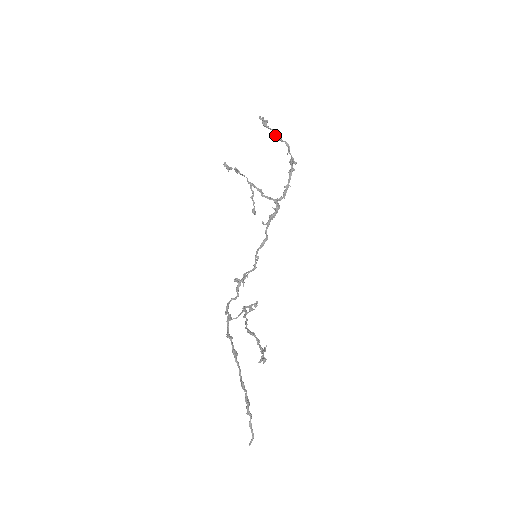
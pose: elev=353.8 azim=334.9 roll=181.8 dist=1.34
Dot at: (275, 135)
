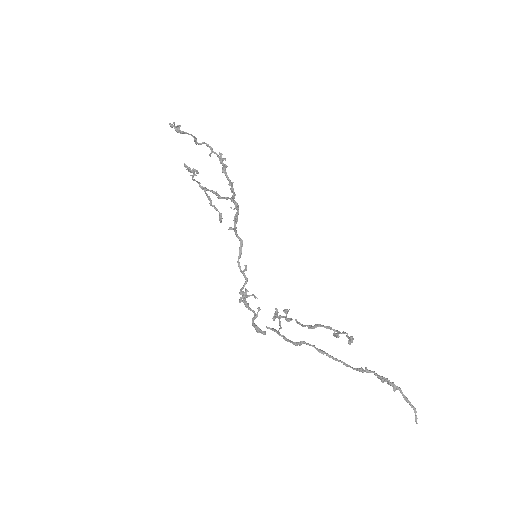
Dot at: occluded
